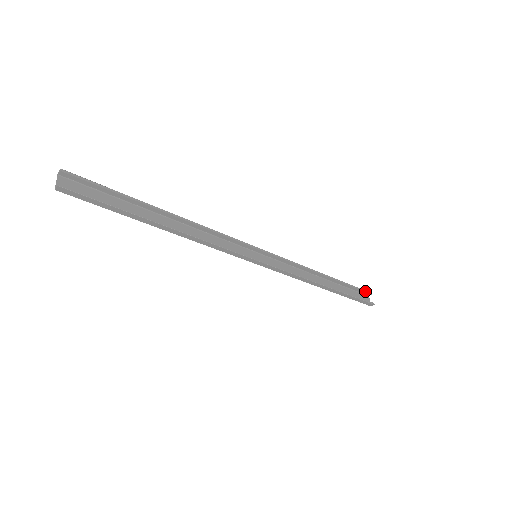
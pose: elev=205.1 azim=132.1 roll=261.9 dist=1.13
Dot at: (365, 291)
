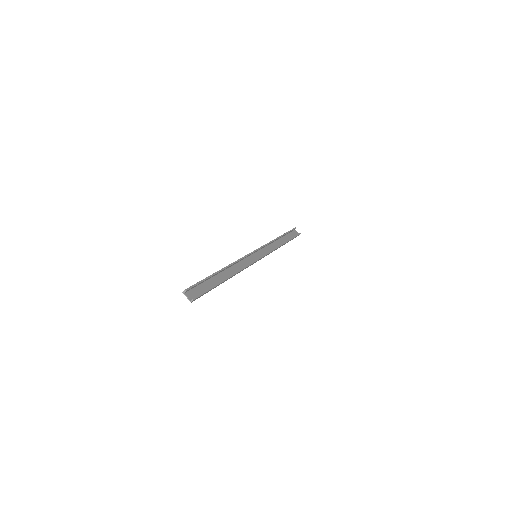
Dot at: (294, 229)
